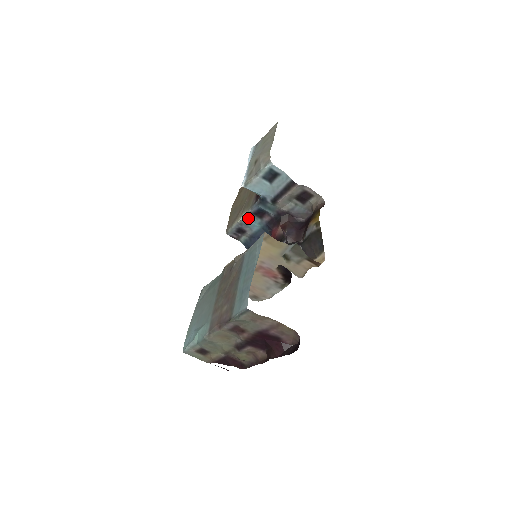
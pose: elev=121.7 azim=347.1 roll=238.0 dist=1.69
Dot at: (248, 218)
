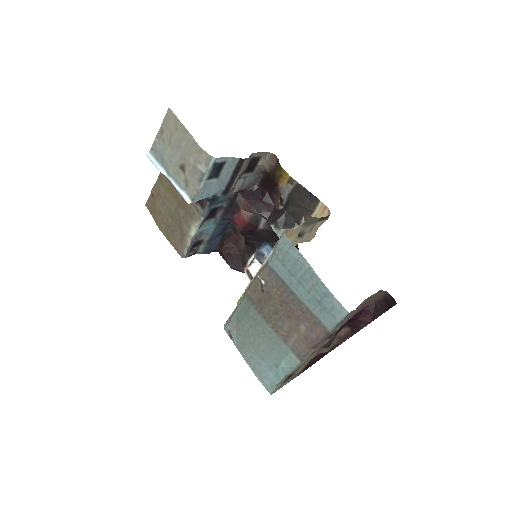
Dot at: (201, 227)
